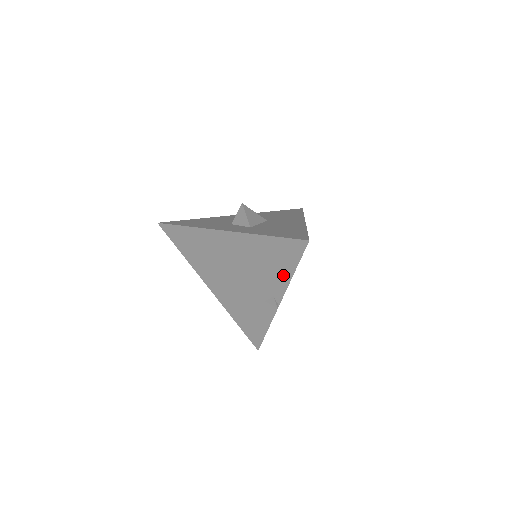
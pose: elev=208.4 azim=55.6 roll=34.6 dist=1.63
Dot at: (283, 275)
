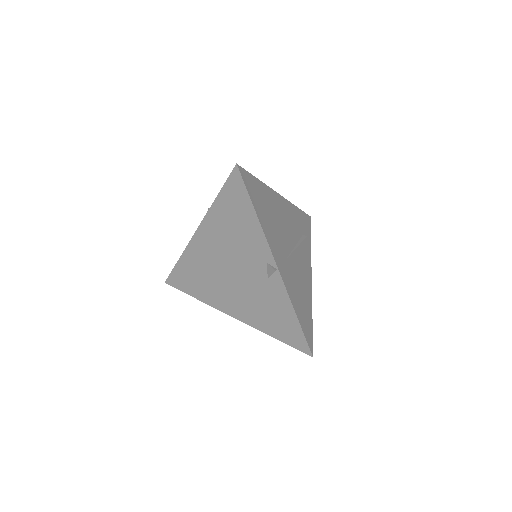
Dot at: (253, 227)
